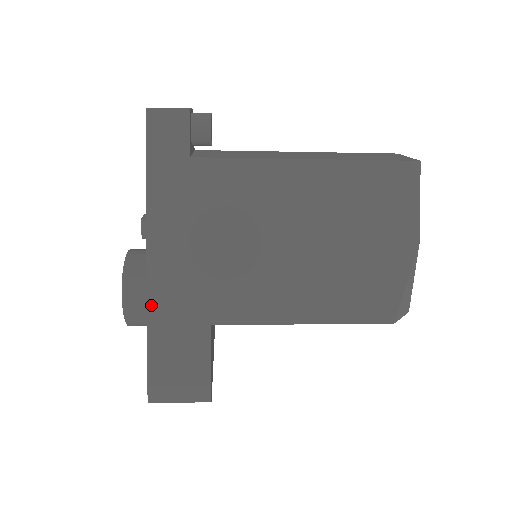
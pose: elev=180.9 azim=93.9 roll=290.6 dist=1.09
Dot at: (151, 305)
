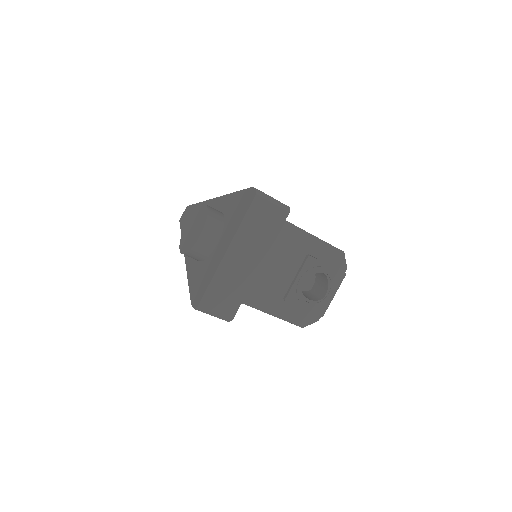
Dot at: occluded
